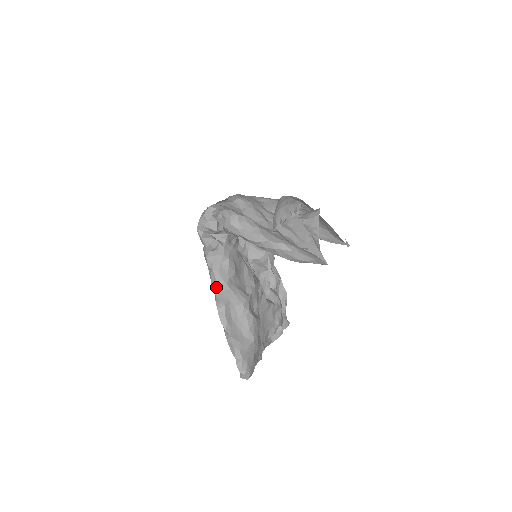
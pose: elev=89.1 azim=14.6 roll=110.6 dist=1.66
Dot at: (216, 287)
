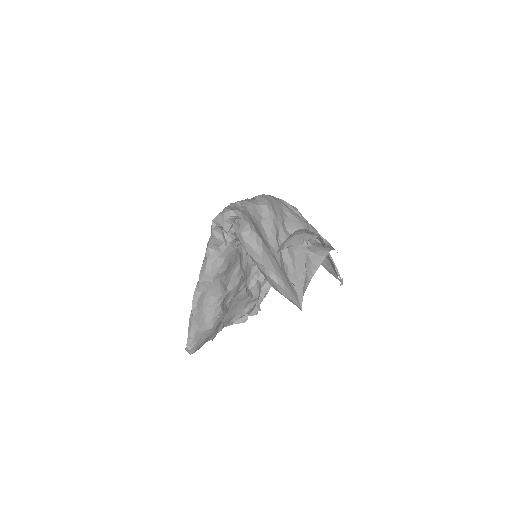
Dot at: (202, 275)
